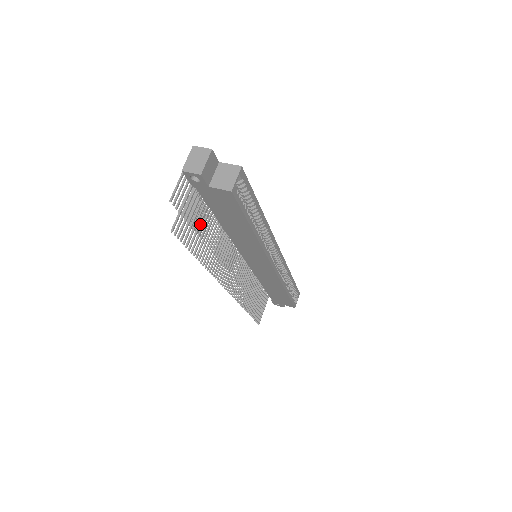
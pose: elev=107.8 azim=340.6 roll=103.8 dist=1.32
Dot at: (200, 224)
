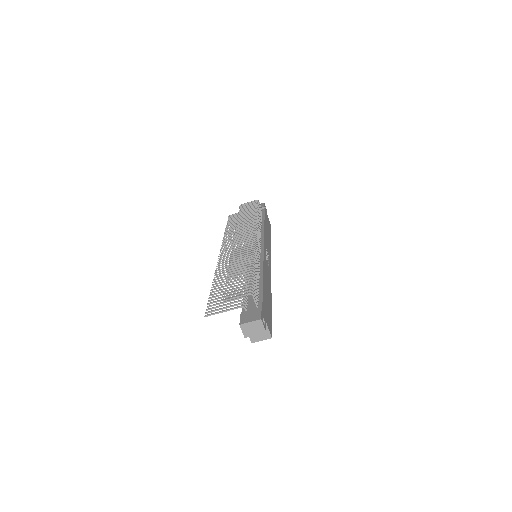
Dot at: occluded
